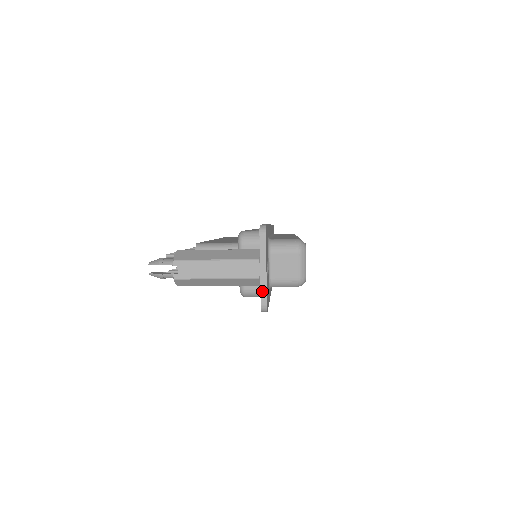
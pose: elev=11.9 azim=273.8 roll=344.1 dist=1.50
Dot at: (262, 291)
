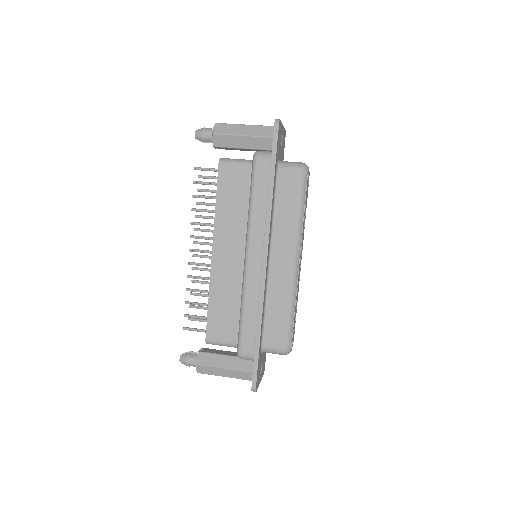
Dot at: occluded
